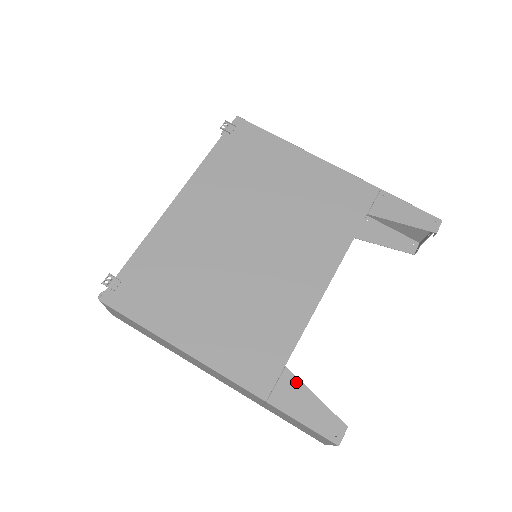
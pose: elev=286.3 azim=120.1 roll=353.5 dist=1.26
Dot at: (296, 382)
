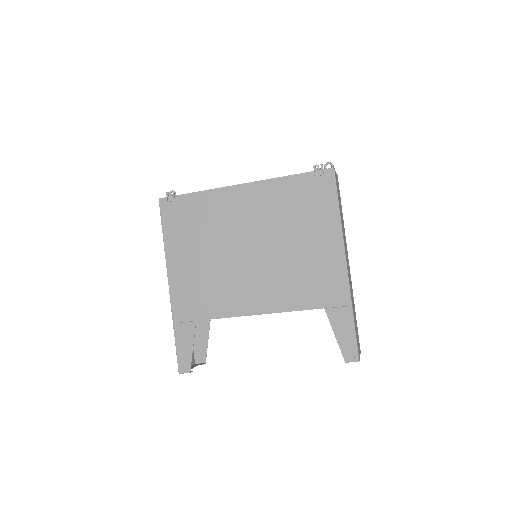
Dot at: (192, 332)
